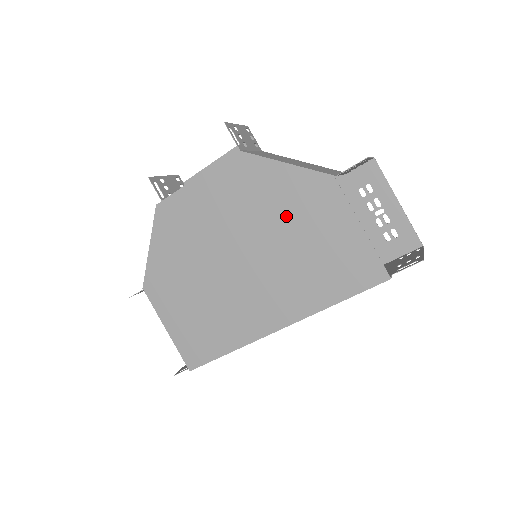
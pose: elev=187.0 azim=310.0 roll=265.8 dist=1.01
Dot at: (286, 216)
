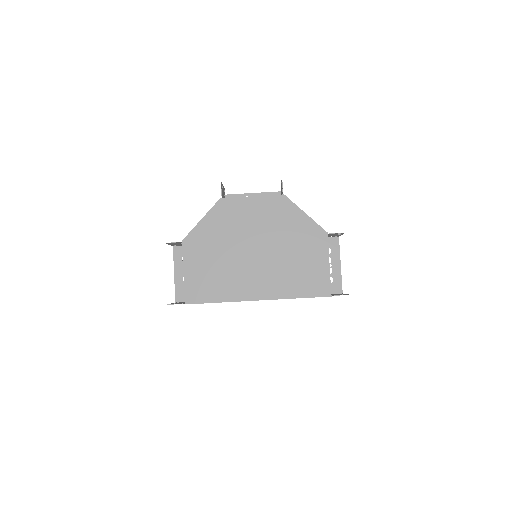
Dot at: (293, 240)
